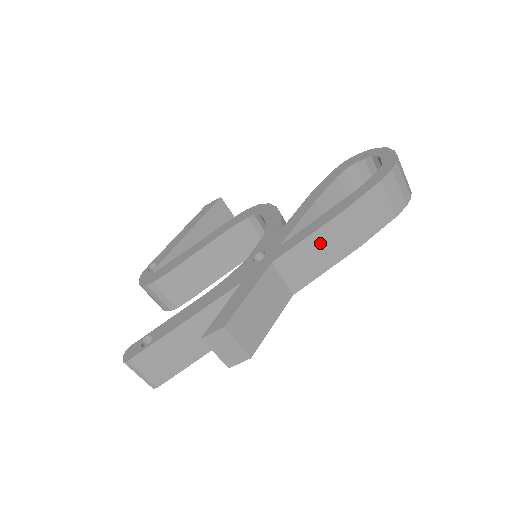
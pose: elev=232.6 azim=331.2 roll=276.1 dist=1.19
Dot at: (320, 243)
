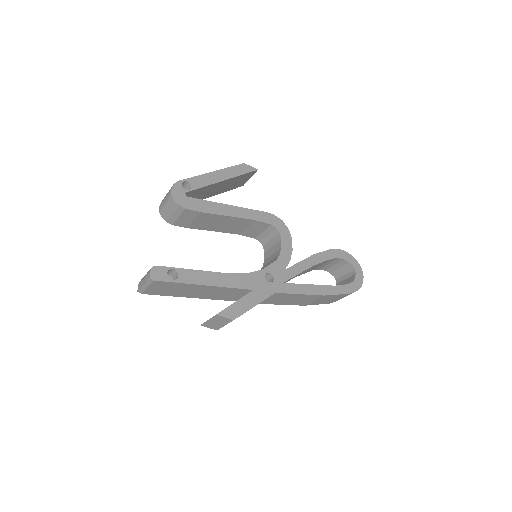
Dot at: (299, 298)
